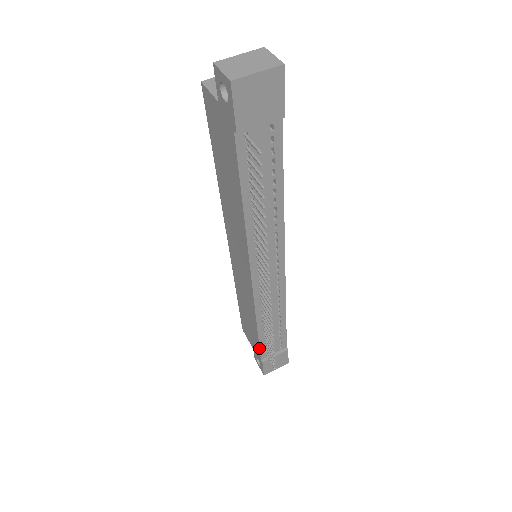
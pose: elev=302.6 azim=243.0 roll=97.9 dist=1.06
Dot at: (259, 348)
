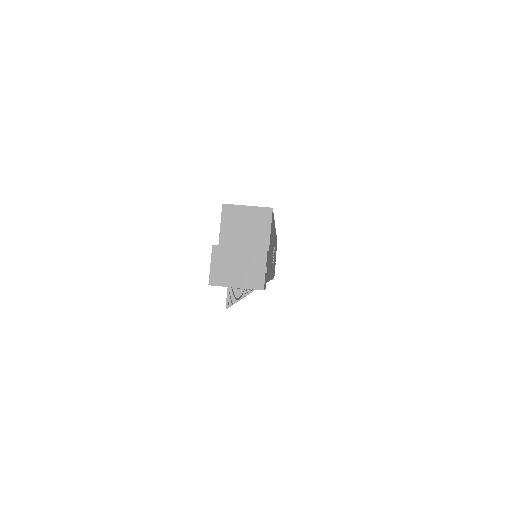
Dot at: occluded
